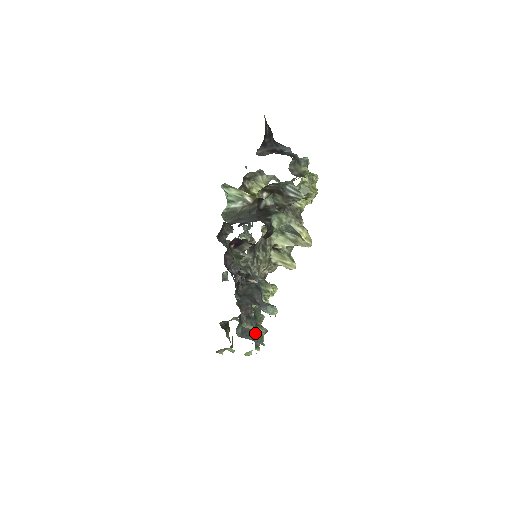
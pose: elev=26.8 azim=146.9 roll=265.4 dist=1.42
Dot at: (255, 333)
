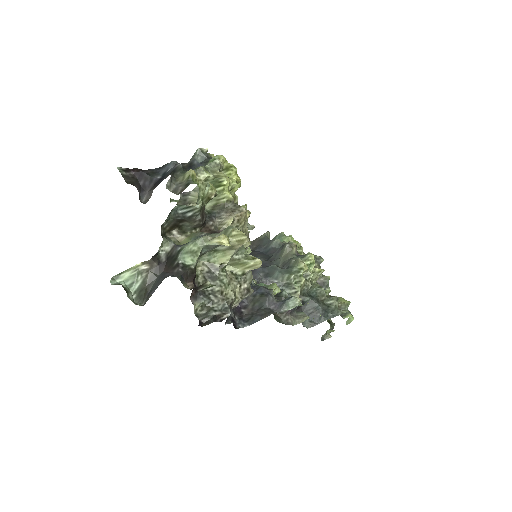
Dot at: (325, 310)
